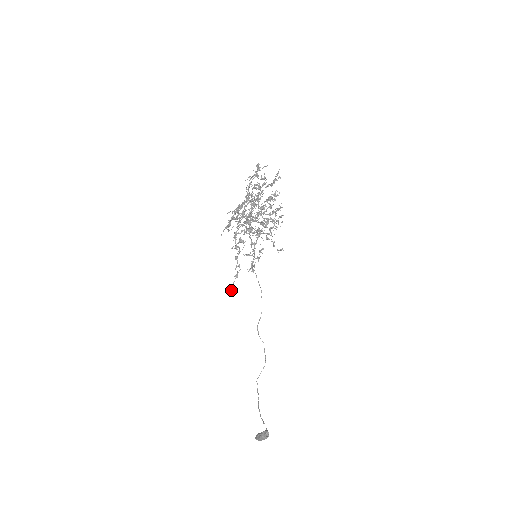
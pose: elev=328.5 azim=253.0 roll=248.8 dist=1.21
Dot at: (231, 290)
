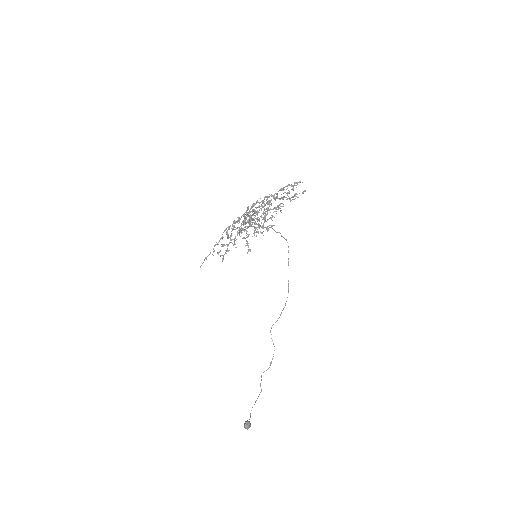
Dot at: occluded
